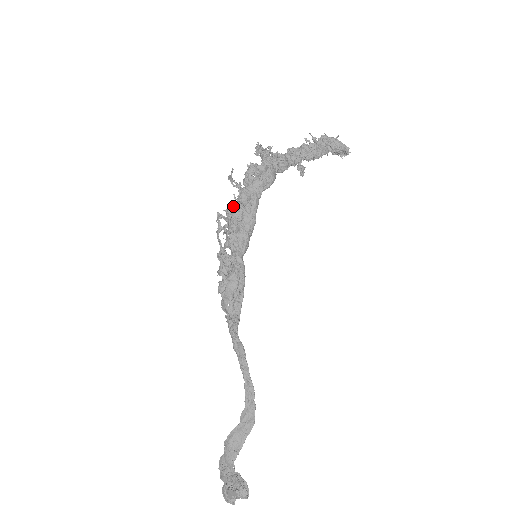
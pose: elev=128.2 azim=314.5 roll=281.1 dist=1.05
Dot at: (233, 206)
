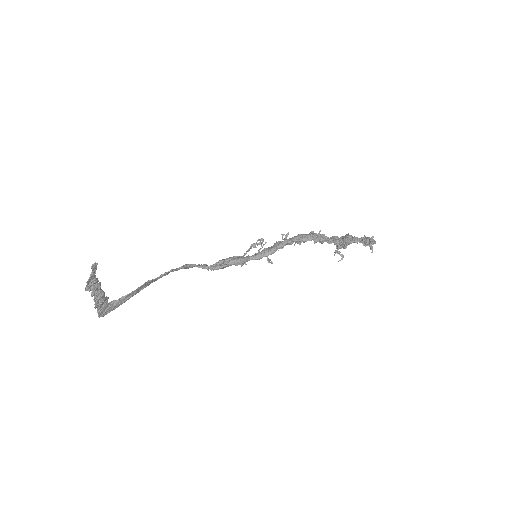
Dot at: occluded
